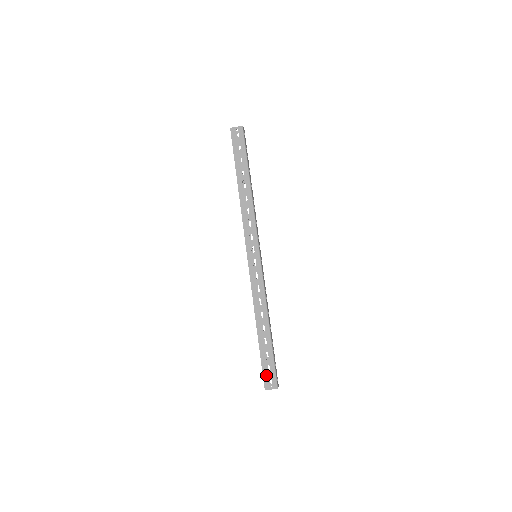
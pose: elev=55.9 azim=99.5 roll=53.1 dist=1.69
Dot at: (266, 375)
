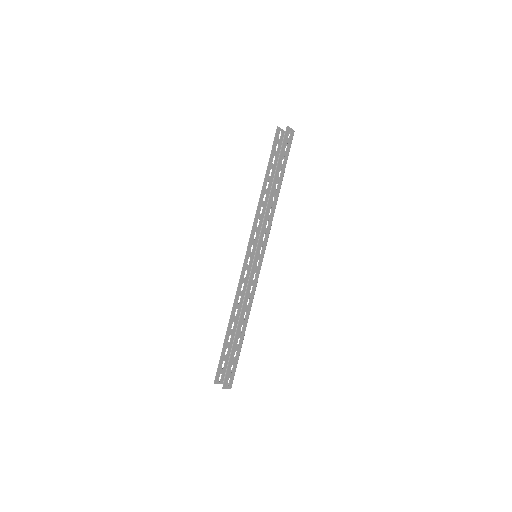
Dot at: (229, 374)
